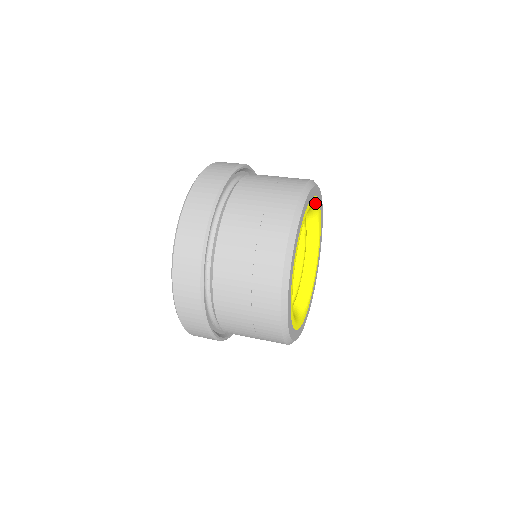
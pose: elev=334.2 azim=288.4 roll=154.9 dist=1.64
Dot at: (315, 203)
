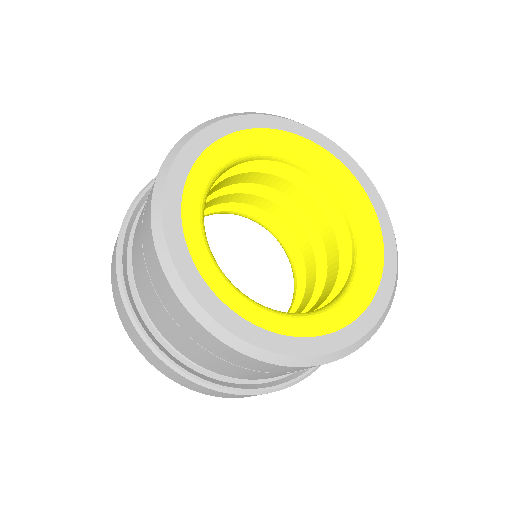
Dot at: (322, 157)
